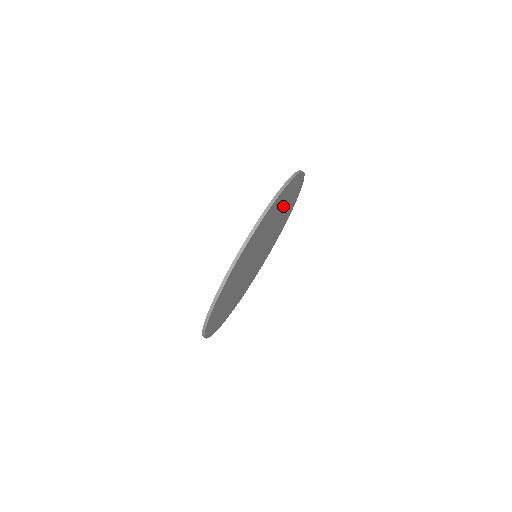
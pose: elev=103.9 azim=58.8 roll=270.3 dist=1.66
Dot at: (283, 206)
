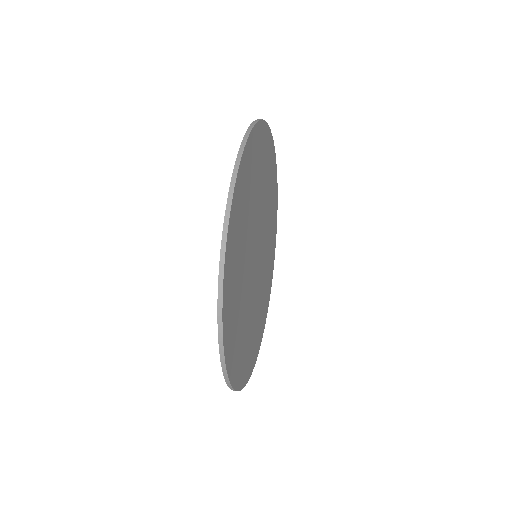
Dot at: (260, 176)
